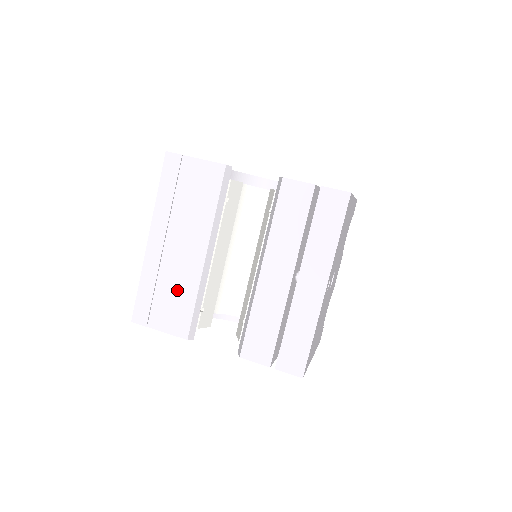
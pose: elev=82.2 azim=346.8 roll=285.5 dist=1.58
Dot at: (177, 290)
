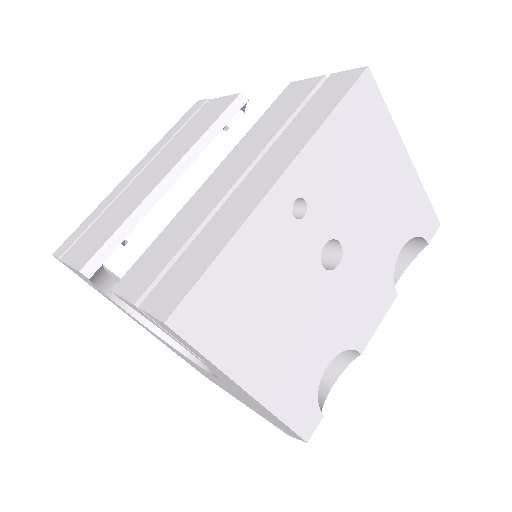
Dot at: (115, 216)
